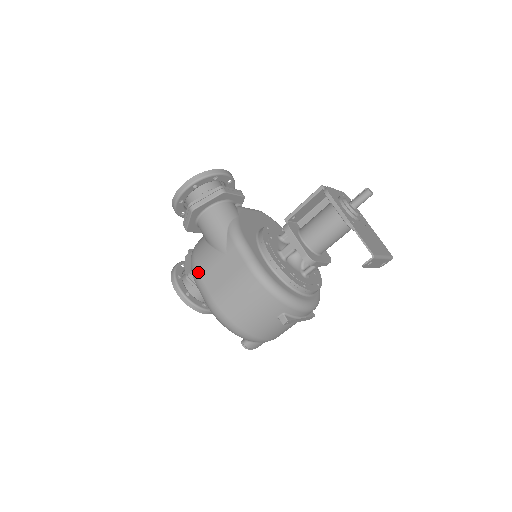
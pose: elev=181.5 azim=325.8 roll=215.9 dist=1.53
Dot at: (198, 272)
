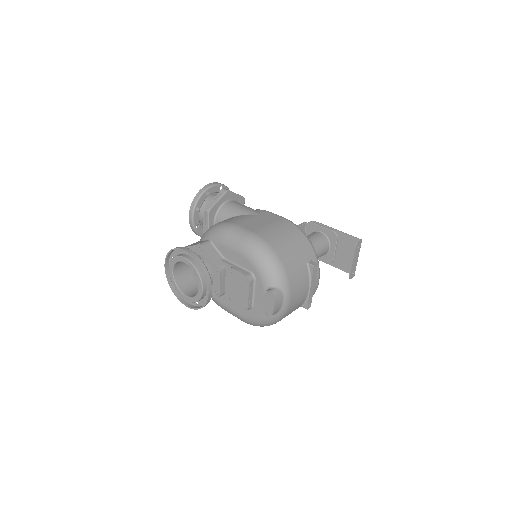
Dot at: (233, 223)
